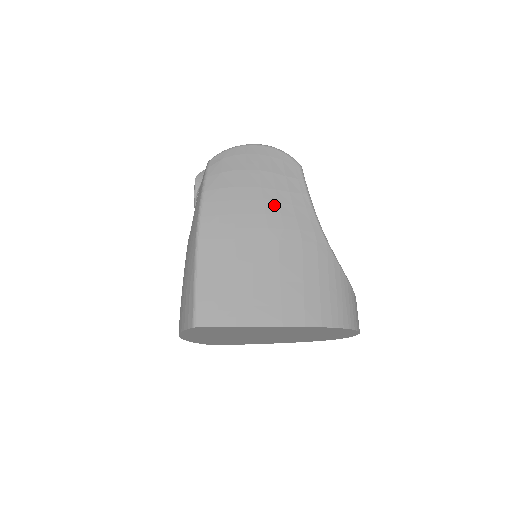
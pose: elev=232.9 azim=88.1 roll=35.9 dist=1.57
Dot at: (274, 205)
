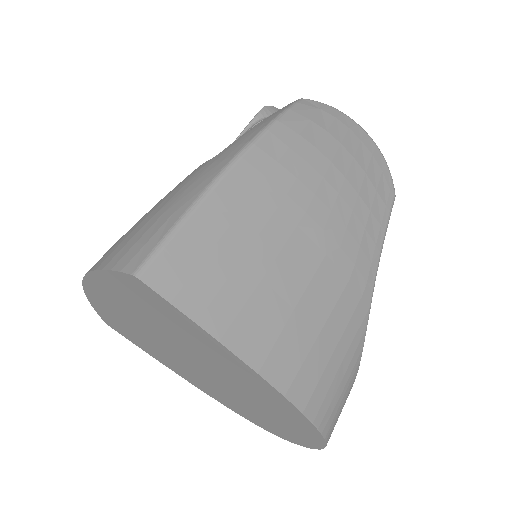
Dot at: (347, 209)
